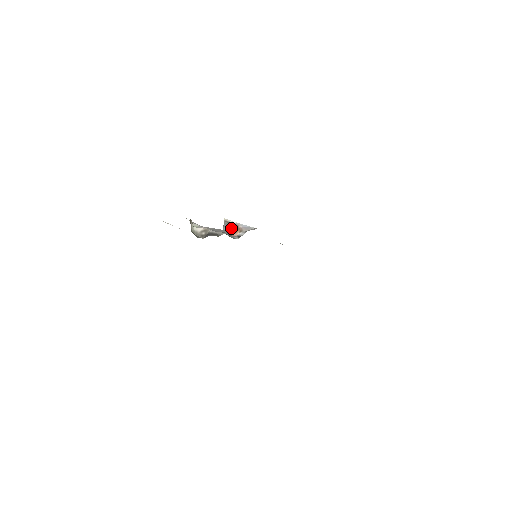
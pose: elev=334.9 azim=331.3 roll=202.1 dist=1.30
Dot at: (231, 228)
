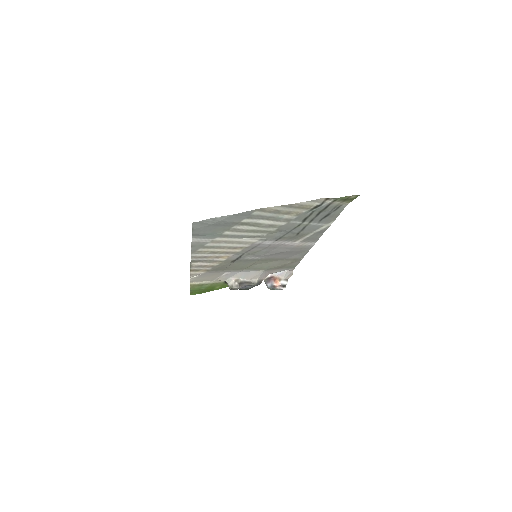
Dot at: (271, 281)
